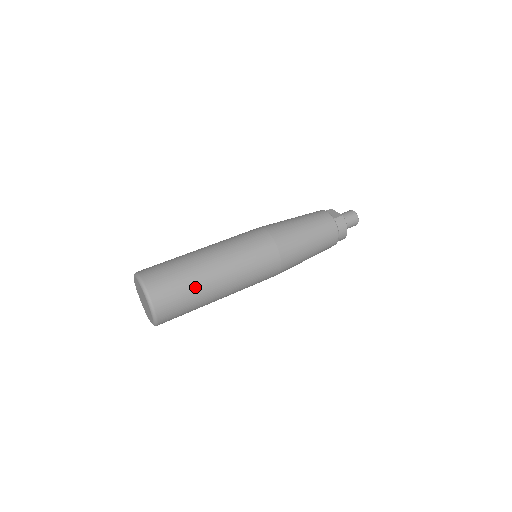
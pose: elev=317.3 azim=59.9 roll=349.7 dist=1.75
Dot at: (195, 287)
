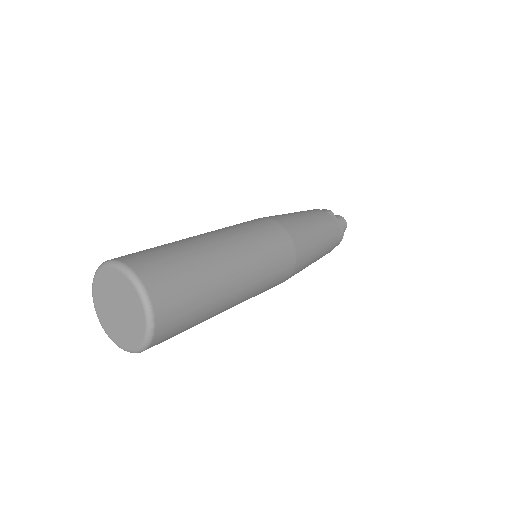
Dot at: (207, 312)
